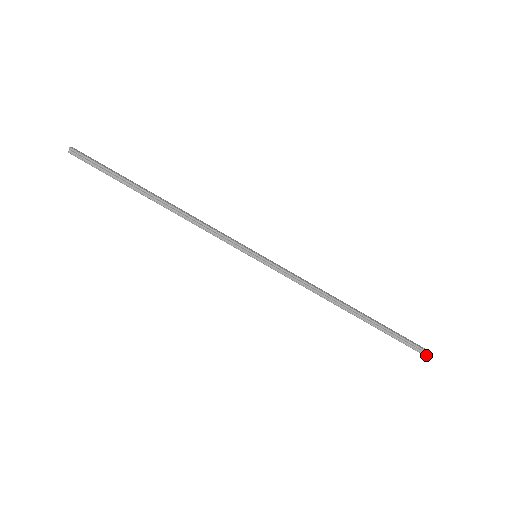
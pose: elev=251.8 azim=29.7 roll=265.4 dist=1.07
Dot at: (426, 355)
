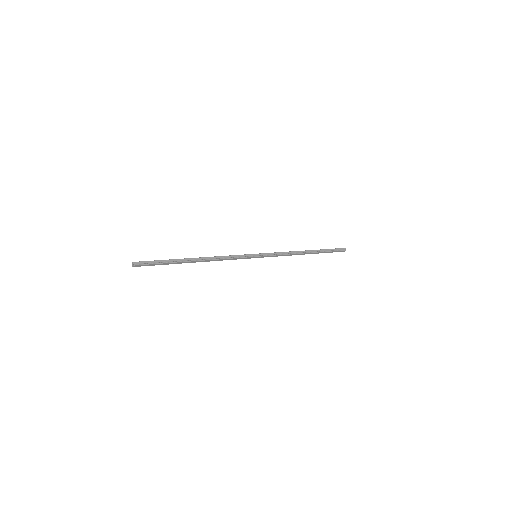
Dot at: (345, 250)
